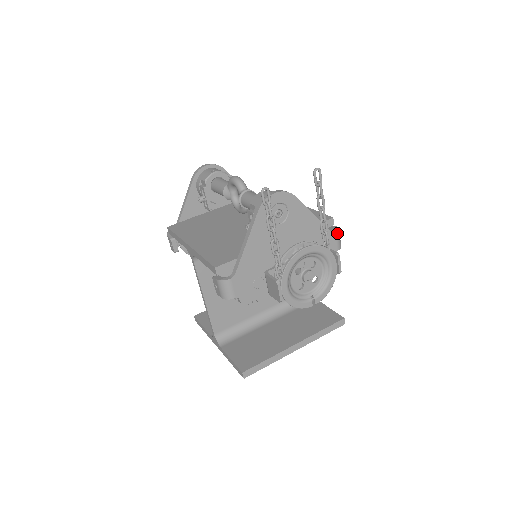
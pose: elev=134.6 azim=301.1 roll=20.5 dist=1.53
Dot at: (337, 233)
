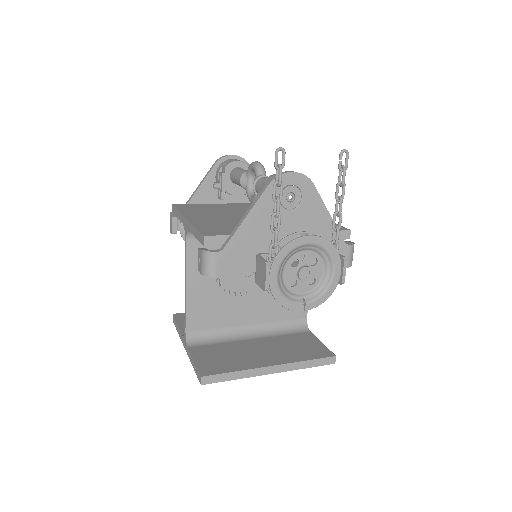
Dot at: (351, 246)
